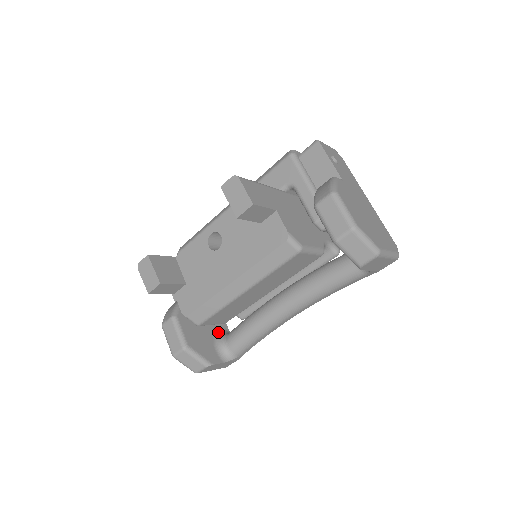
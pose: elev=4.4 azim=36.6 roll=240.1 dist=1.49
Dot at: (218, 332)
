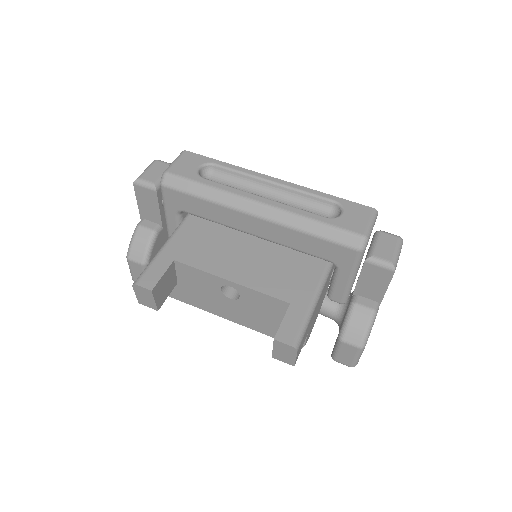
Dot at: occluded
